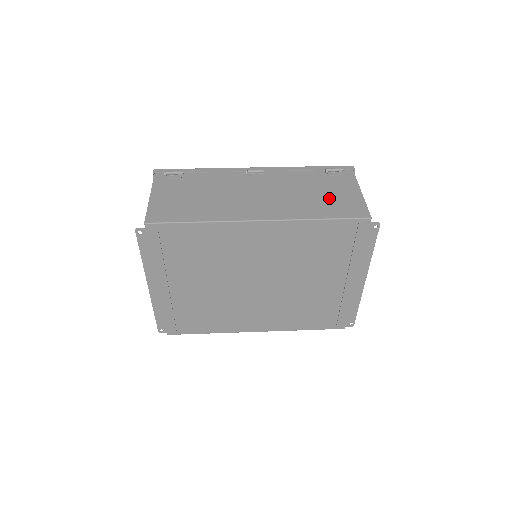
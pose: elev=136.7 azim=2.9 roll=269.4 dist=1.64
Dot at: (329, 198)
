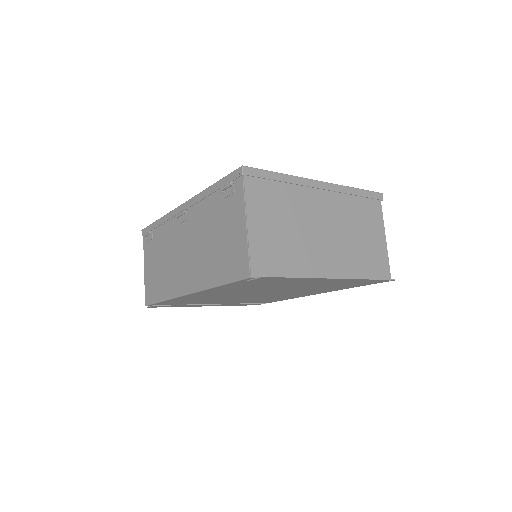
Dot at: (223, 246)
